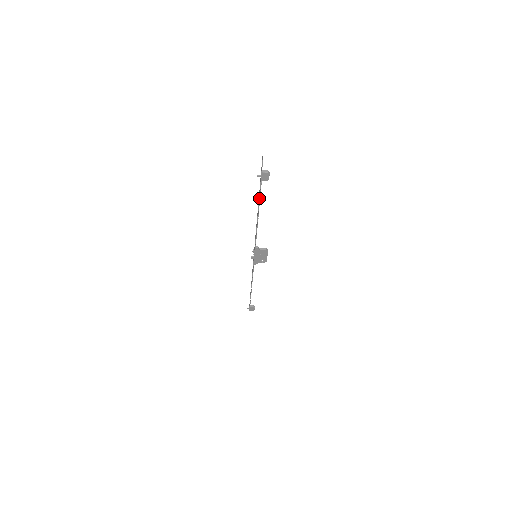
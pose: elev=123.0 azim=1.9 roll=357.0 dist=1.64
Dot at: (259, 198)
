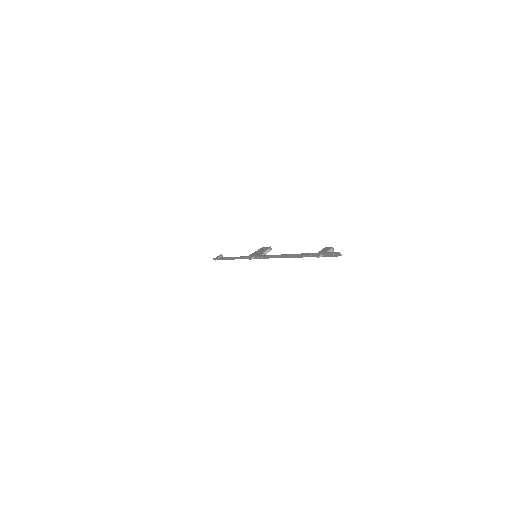
Dot at: occluded
